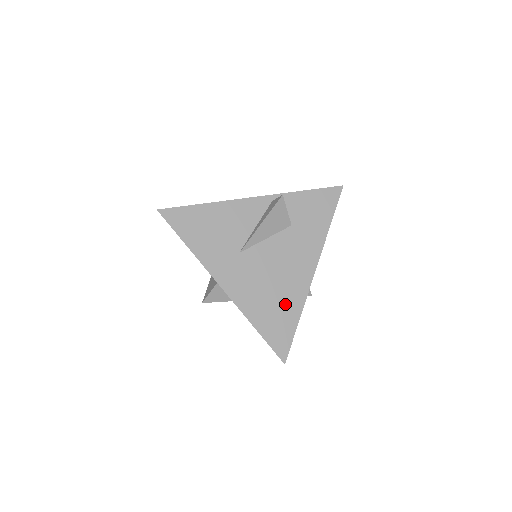
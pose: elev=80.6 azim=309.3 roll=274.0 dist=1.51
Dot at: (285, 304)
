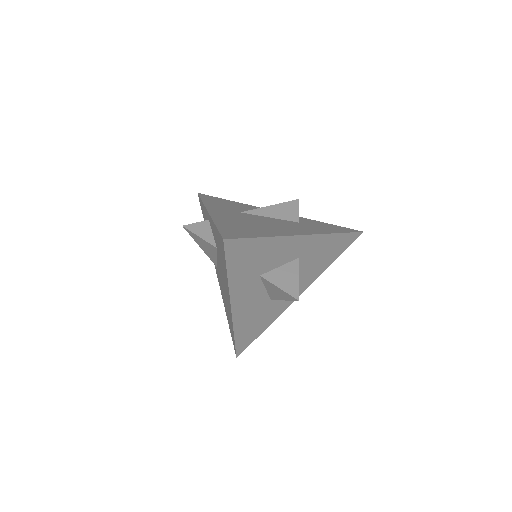
Dot at: (258, 230)
